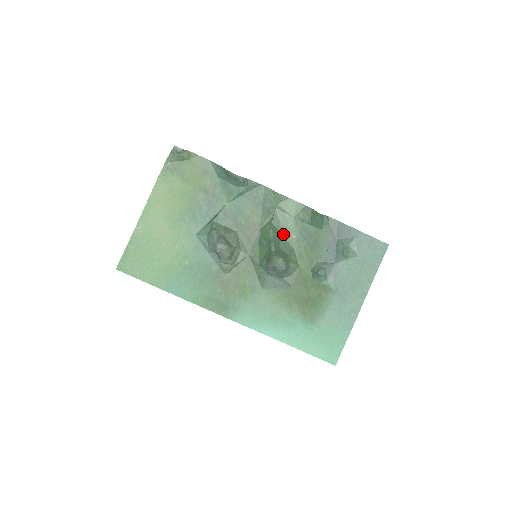
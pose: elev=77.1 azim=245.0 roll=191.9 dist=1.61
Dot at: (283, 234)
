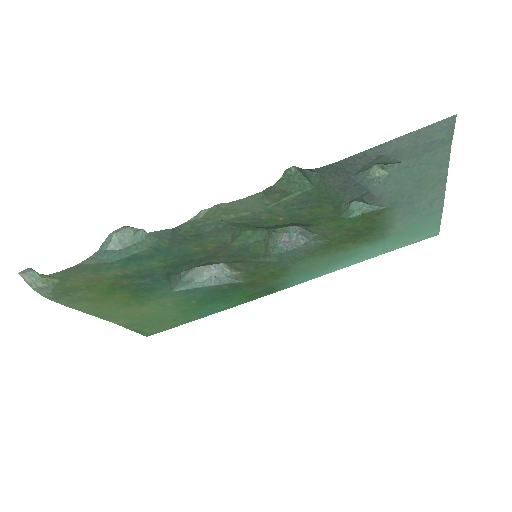
Dot at: (265, 226)
